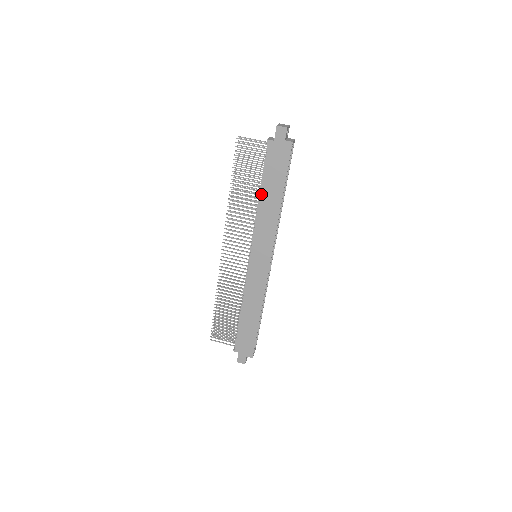
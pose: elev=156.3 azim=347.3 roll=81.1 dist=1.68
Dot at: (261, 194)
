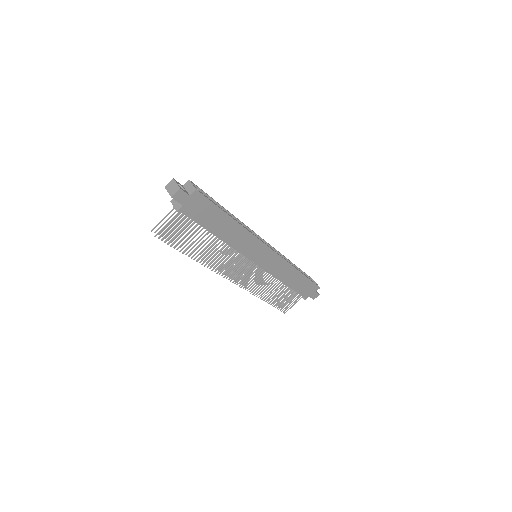
Dot at: (217, 236)
